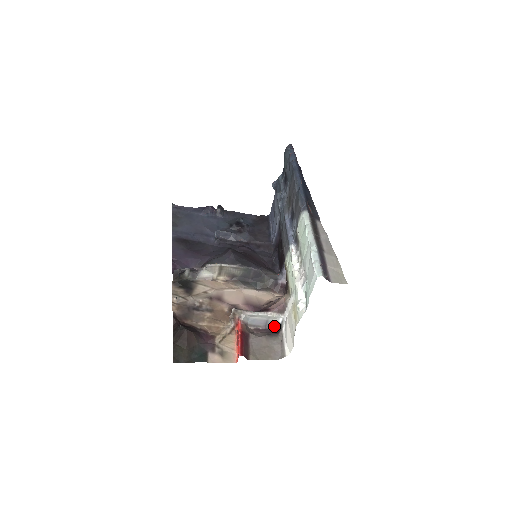
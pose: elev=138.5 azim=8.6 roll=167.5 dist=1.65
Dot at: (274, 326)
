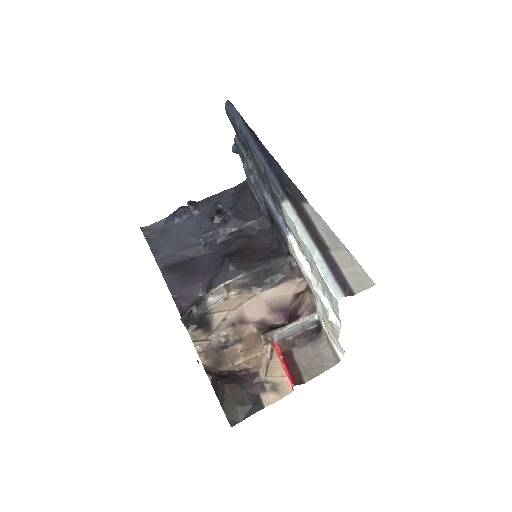
Dot at: (312, 324)
